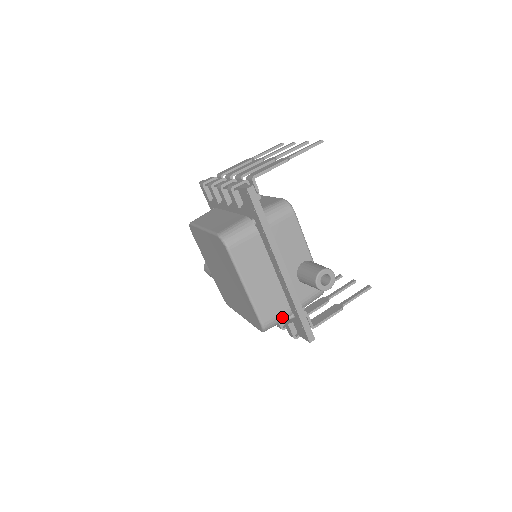
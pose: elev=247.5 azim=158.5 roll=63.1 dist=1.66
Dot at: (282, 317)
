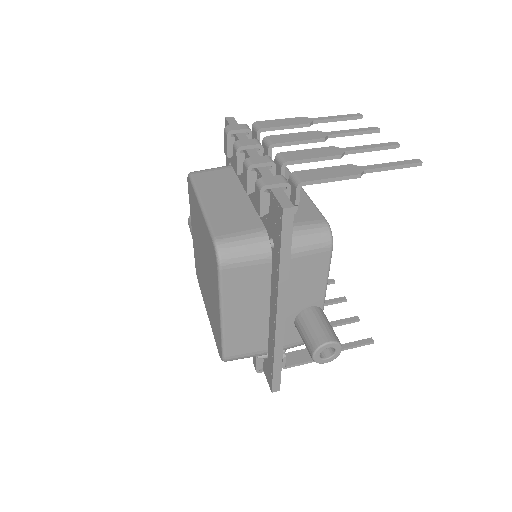
Dot at: (253, 355)
